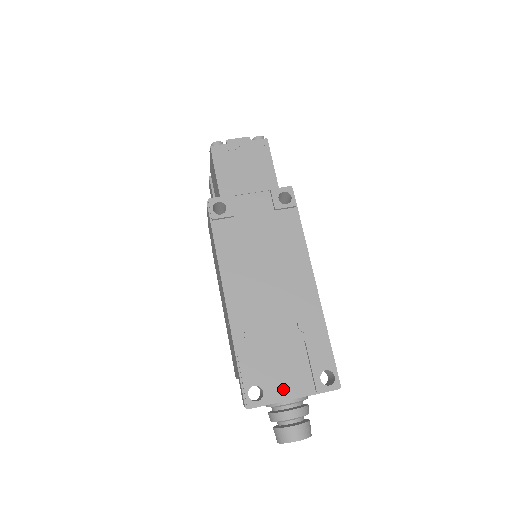
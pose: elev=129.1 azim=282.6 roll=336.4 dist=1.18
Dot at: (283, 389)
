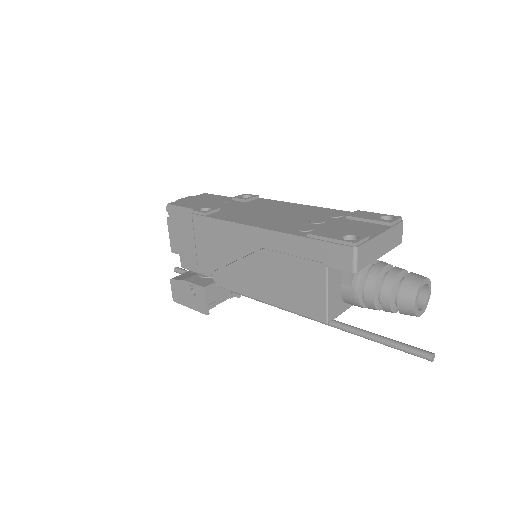
Dot at: (367, 233)
